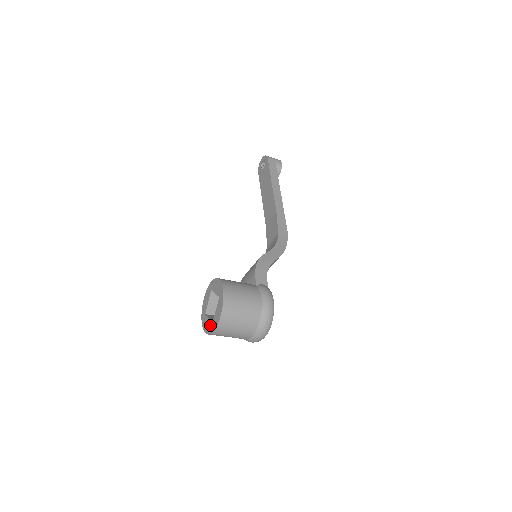
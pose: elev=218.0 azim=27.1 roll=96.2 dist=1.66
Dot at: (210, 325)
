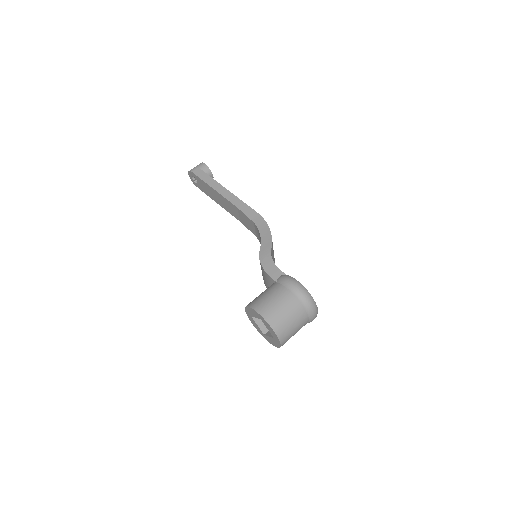
Dot at: (274, 341)
